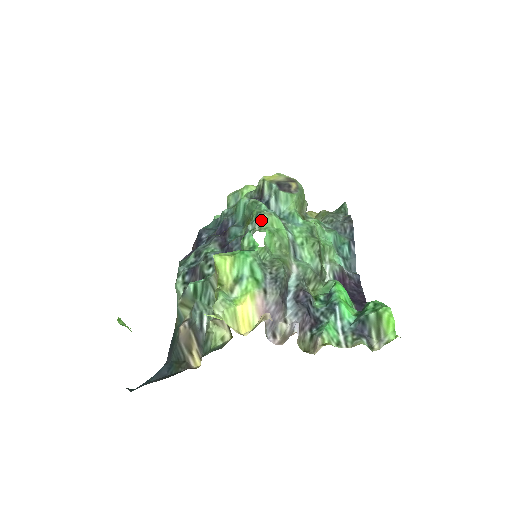
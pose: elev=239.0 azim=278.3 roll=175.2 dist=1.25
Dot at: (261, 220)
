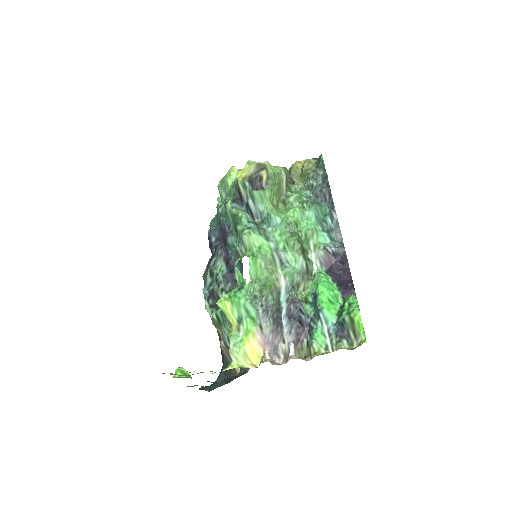
Dot at: (244, 242)
